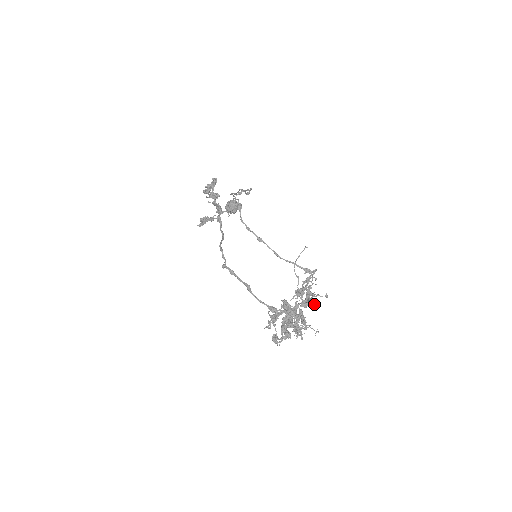
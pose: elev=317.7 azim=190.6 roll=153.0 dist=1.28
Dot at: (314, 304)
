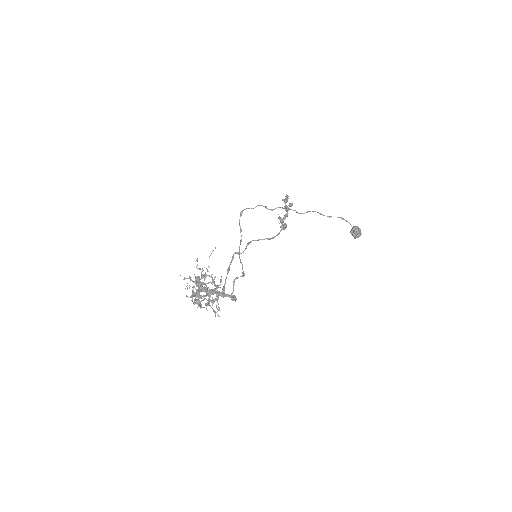
Dot at: (196, 285)
